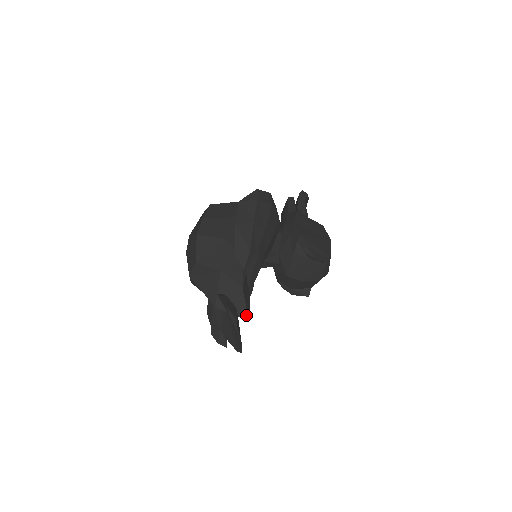
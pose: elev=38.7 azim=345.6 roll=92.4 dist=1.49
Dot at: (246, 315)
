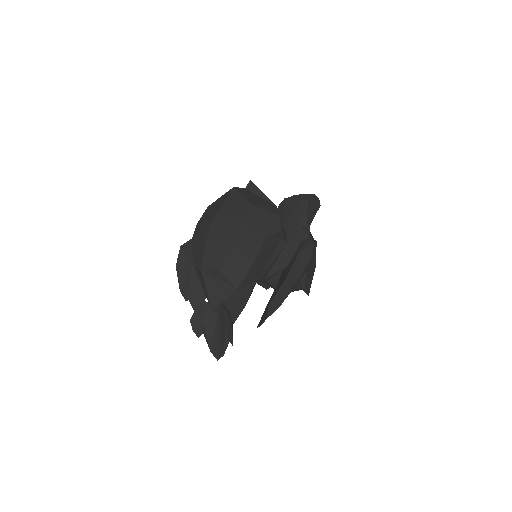
Dot at: occluded
